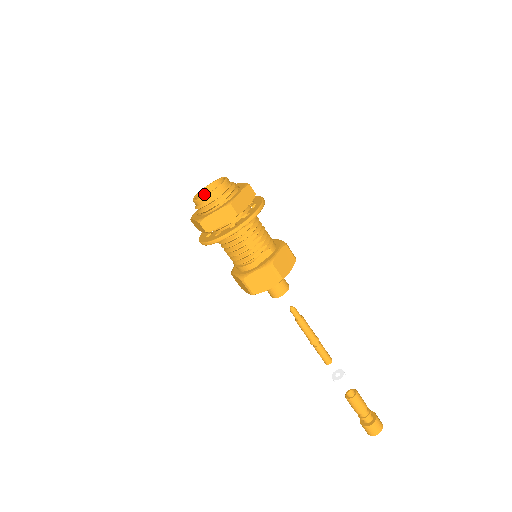
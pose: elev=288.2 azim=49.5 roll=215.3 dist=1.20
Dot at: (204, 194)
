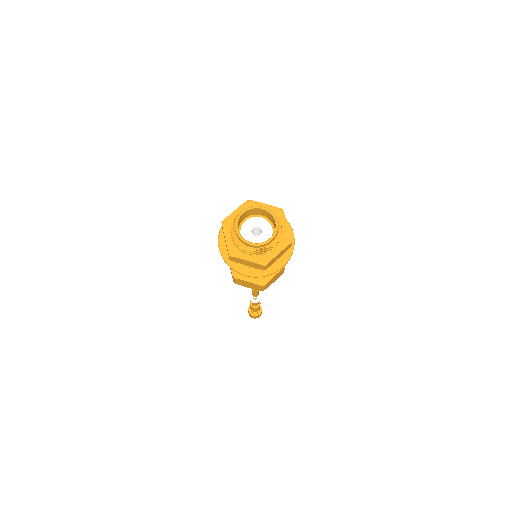
Dot at: (248, 212)
